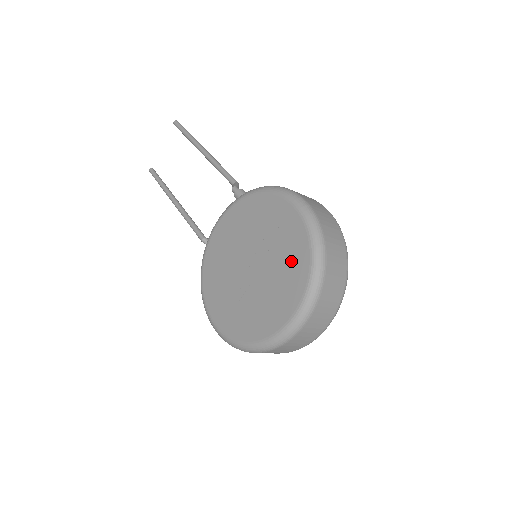
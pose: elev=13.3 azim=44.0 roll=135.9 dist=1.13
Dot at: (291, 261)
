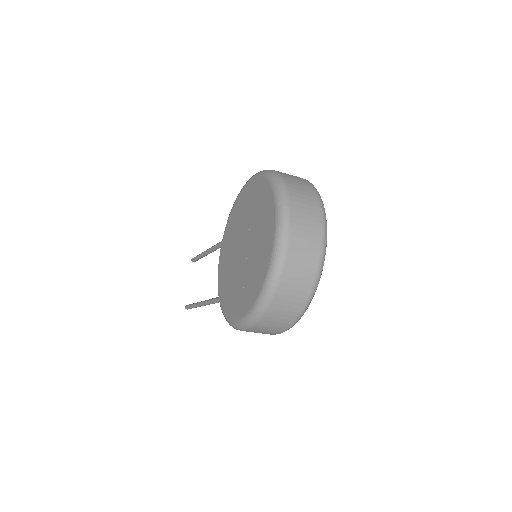
Dot at: (261, 205)
